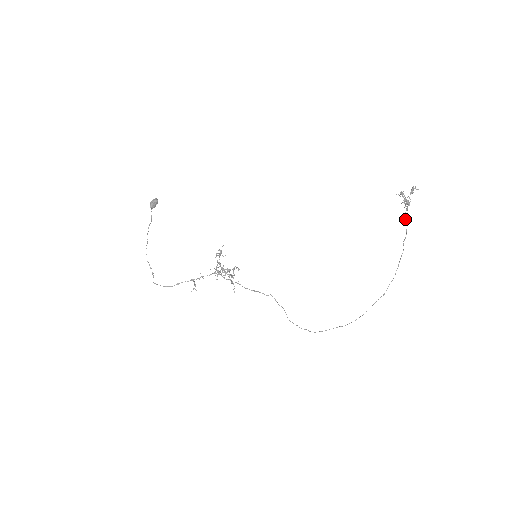
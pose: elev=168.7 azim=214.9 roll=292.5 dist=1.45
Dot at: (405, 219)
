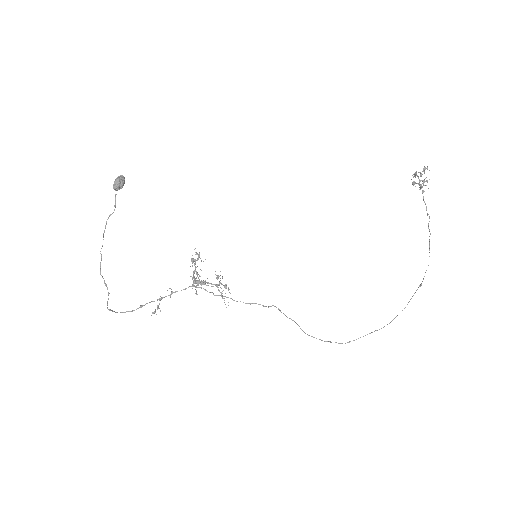
Dot at: (424, 201)
